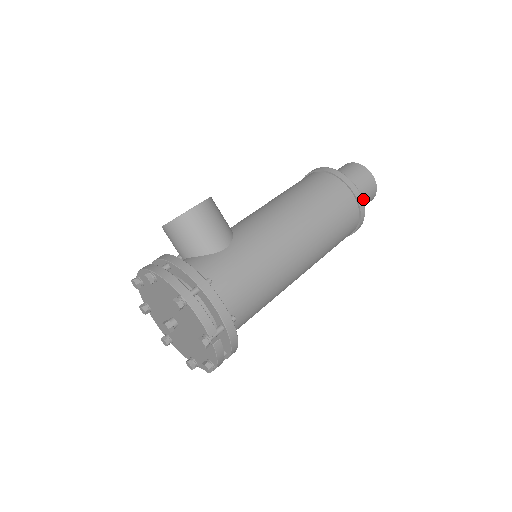
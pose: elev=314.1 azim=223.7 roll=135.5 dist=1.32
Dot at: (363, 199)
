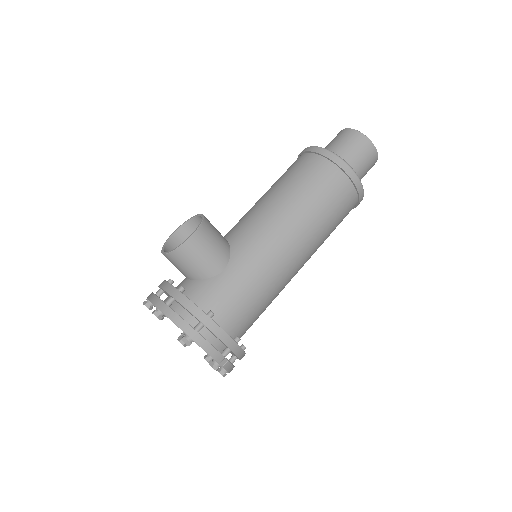
Dot at: (363, 172)
